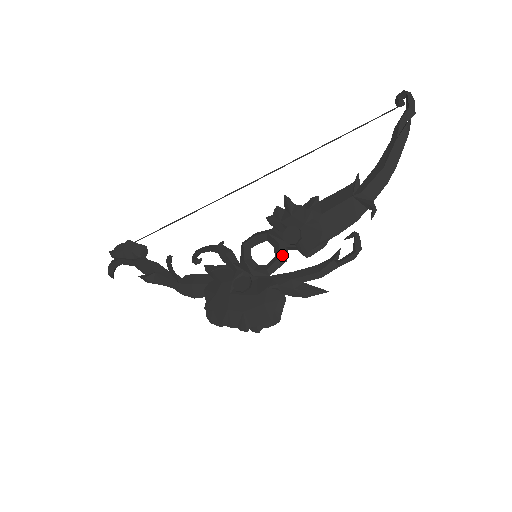
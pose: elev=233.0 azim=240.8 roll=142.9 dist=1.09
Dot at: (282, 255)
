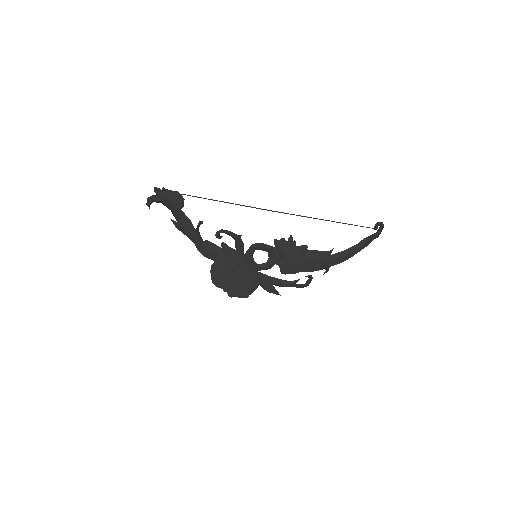
Dot at: (271, 266)
